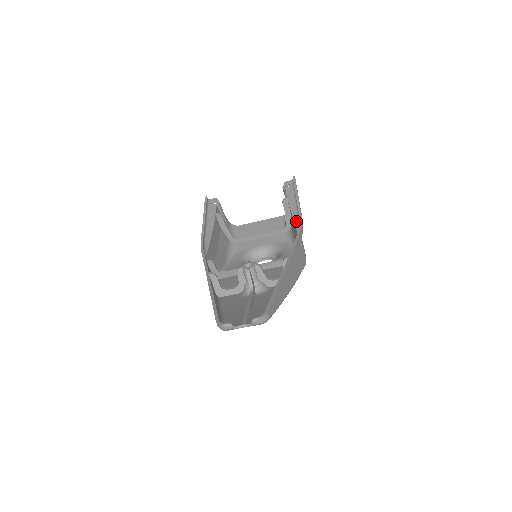
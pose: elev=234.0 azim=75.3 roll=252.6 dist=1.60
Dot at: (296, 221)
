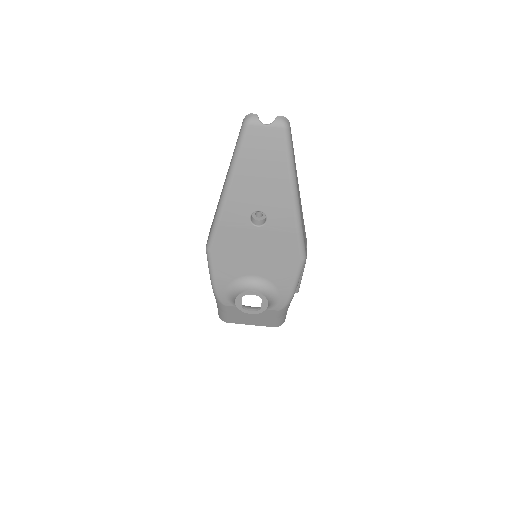
Dot at: occluded
